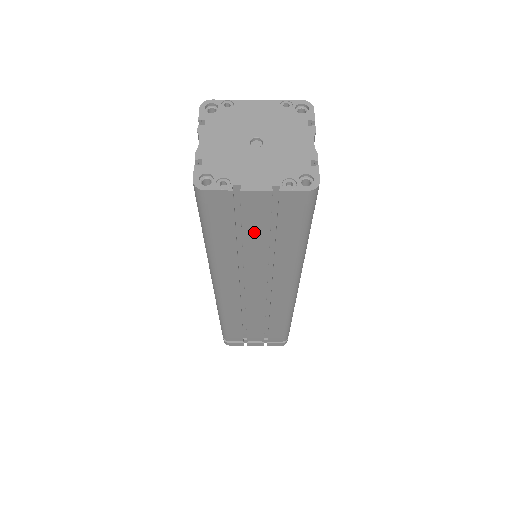
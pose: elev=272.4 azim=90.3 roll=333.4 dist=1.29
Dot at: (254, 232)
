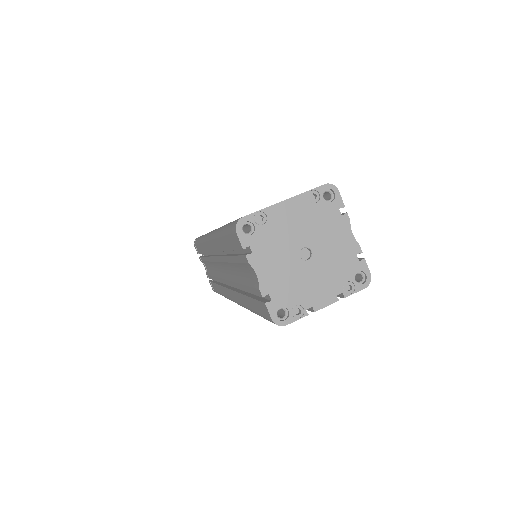
Dot at: occluded
